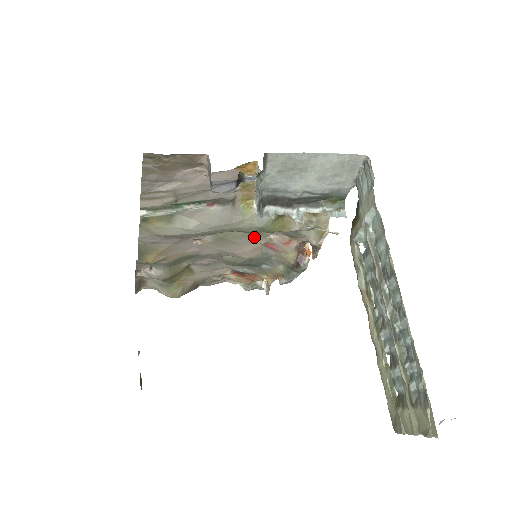
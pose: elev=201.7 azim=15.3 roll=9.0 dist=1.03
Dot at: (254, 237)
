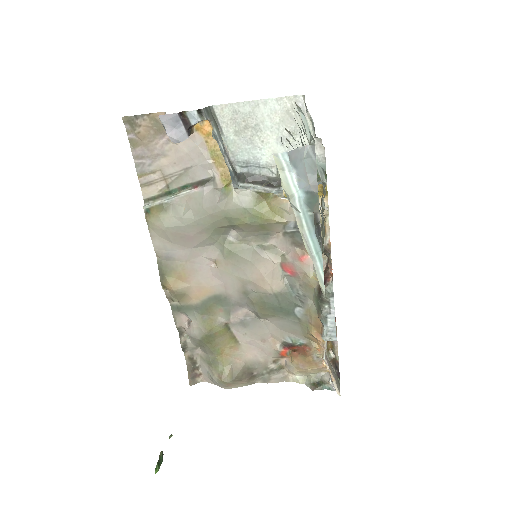
Dot at: (265, 253)
